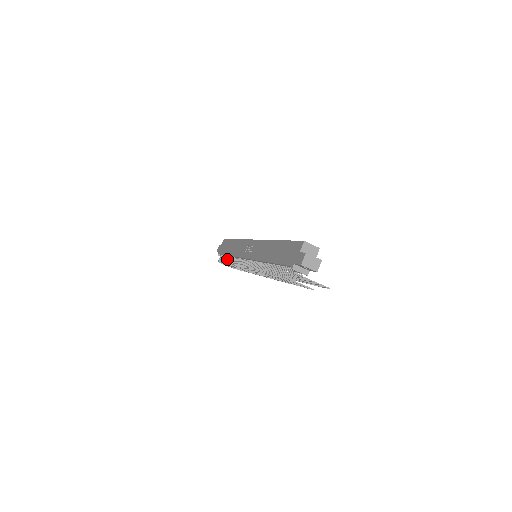
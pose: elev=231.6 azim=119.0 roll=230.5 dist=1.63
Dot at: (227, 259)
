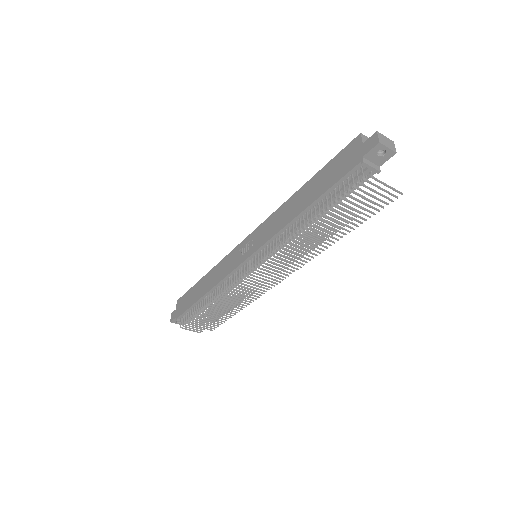
Dot at: (199, 306)
